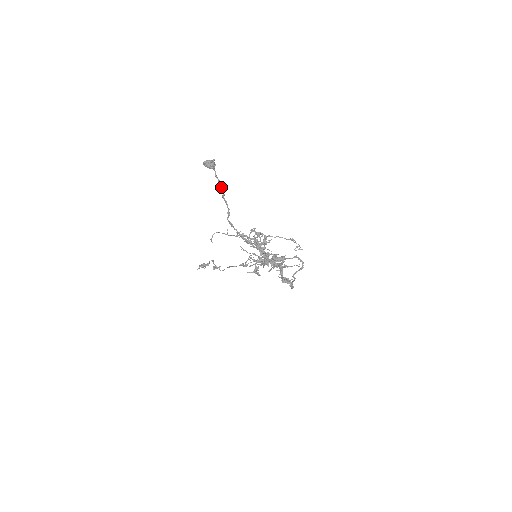
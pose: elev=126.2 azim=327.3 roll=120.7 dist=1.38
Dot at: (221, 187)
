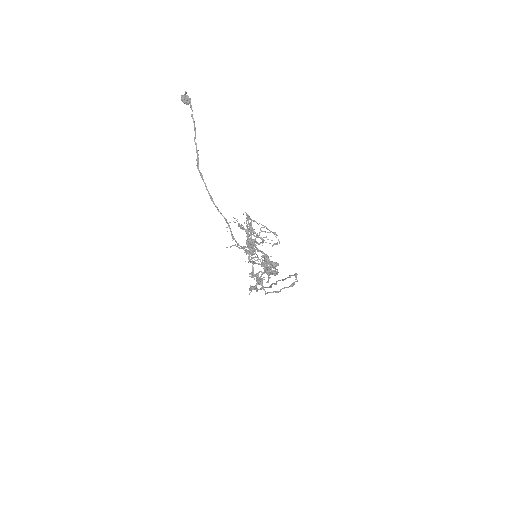
Dot at: (194, 128)
